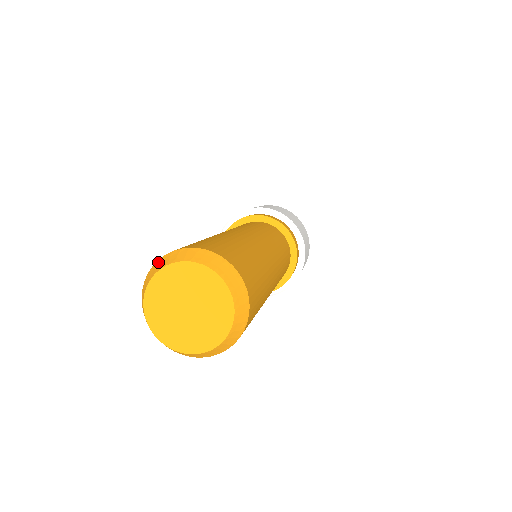
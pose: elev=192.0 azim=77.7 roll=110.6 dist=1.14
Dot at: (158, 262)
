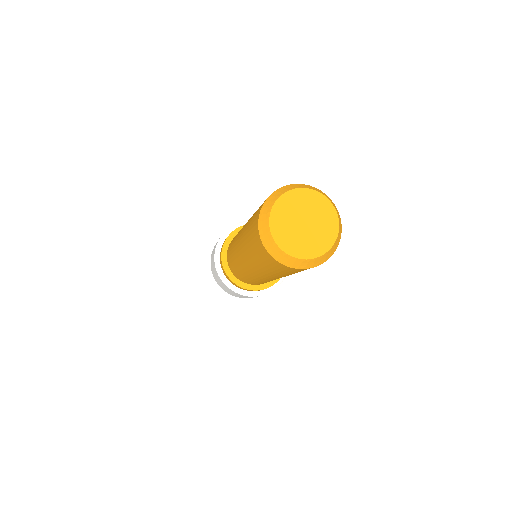
Dot at: (286, 186)
